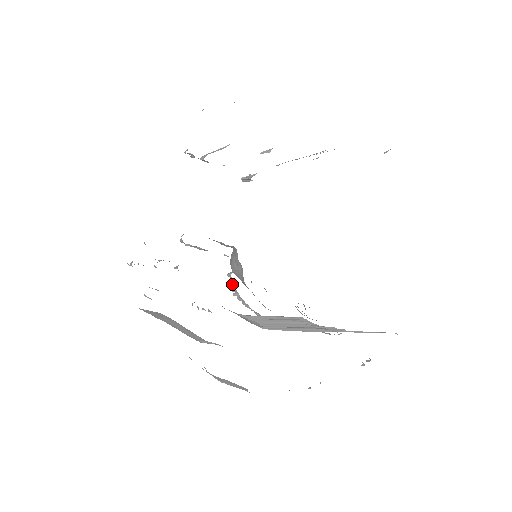
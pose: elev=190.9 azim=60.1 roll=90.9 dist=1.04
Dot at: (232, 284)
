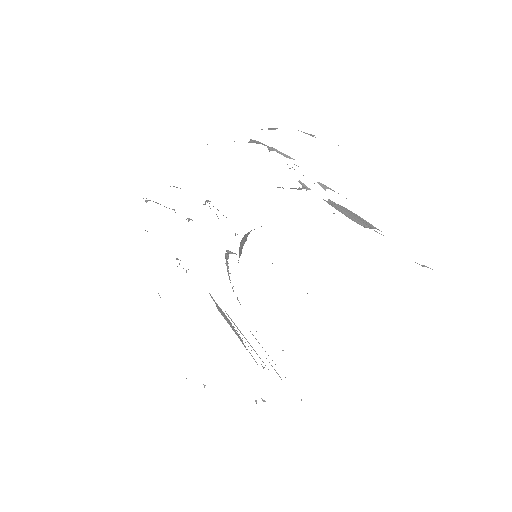
Dot at: (227, 258)
